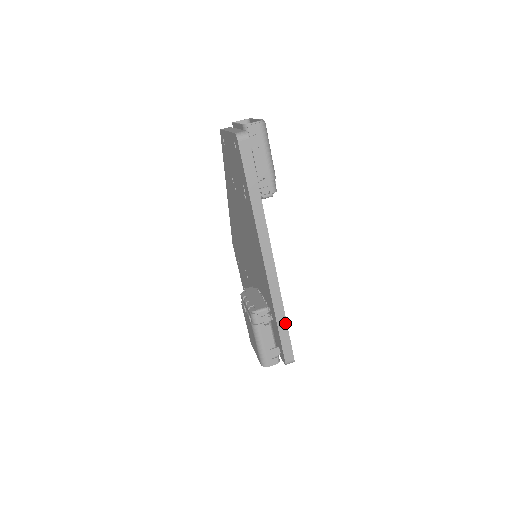
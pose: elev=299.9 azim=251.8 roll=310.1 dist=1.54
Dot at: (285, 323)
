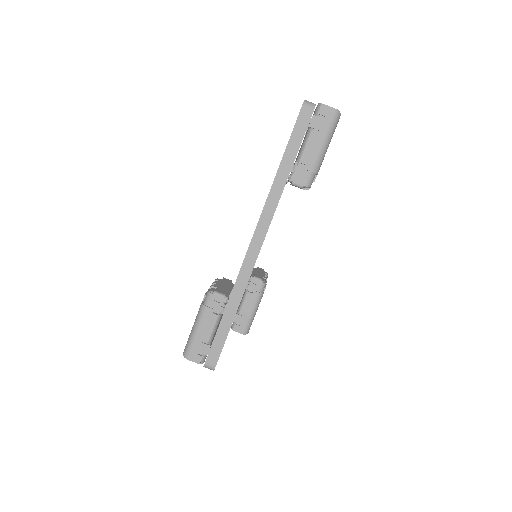
Dot at: (231, 320)
